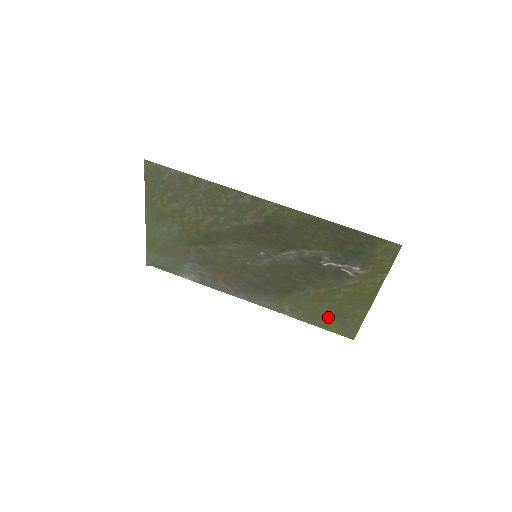
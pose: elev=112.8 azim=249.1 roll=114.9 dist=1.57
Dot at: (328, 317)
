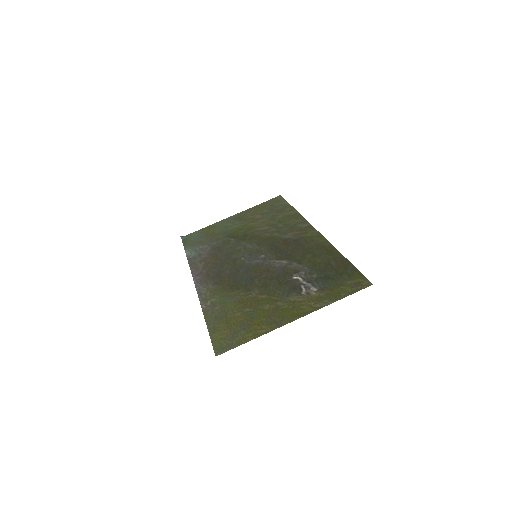
Dot at: (230, 322)
